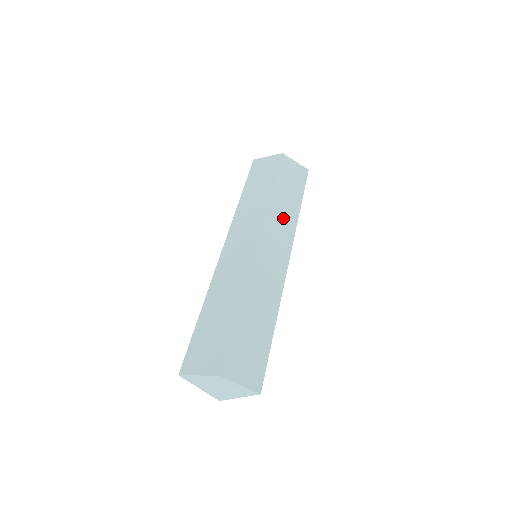
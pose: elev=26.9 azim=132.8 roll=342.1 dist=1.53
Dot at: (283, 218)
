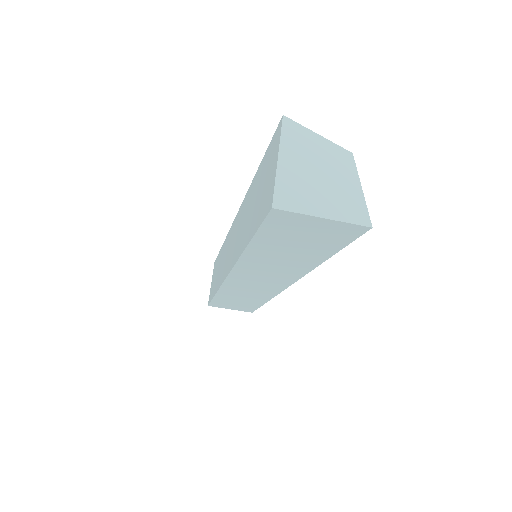
Dot at: occluded
